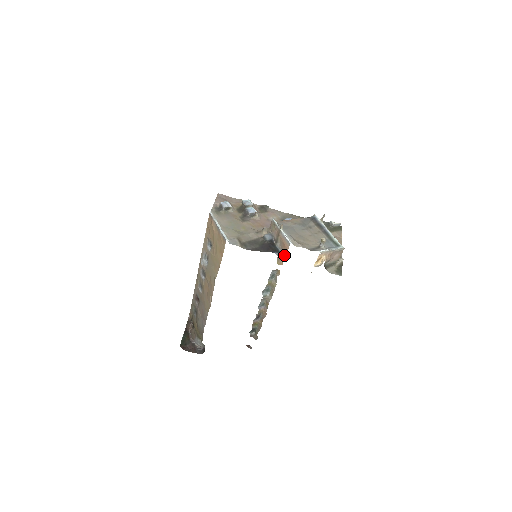
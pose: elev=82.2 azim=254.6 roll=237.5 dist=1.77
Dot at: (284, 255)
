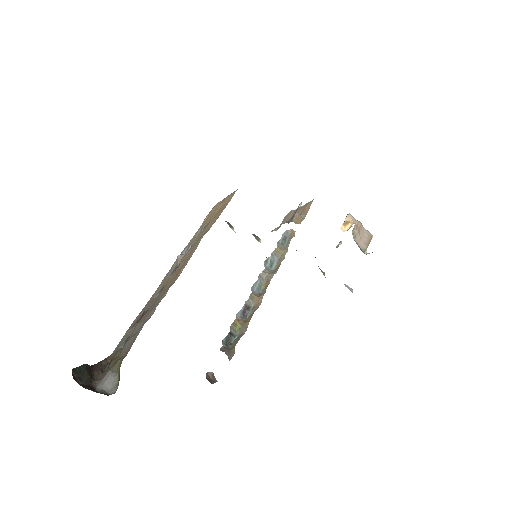
Dot at: (304, 215)
